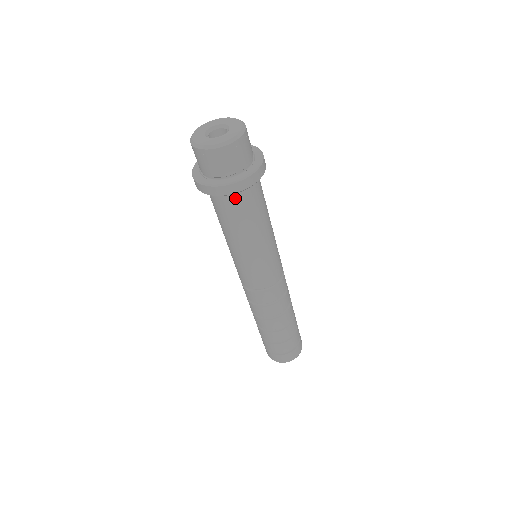
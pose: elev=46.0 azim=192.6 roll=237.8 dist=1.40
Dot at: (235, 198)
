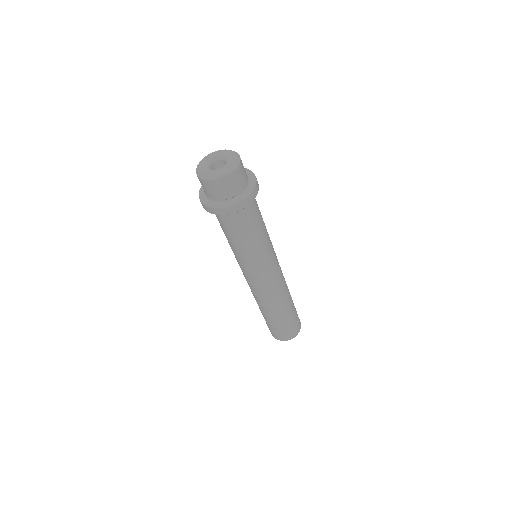
Dot at: (251, 204)
